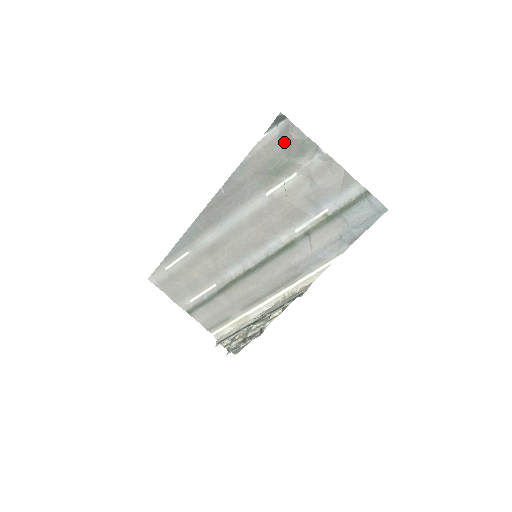
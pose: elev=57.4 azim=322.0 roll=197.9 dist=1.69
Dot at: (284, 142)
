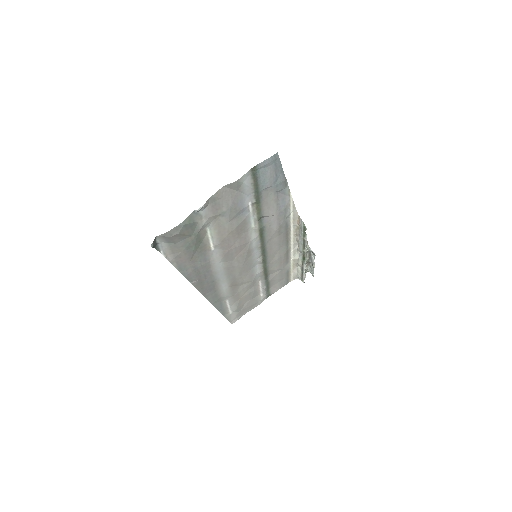
Dot at: (177, 240)
